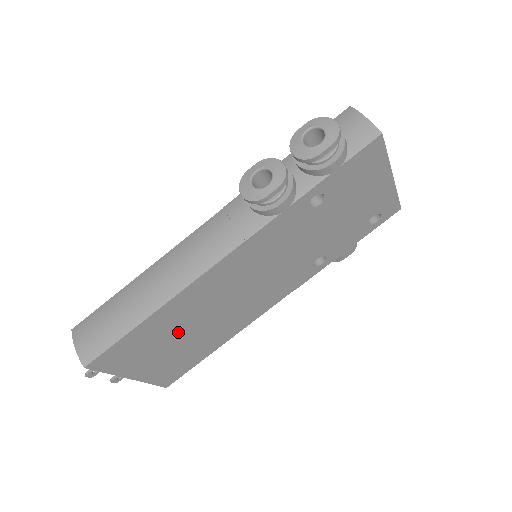
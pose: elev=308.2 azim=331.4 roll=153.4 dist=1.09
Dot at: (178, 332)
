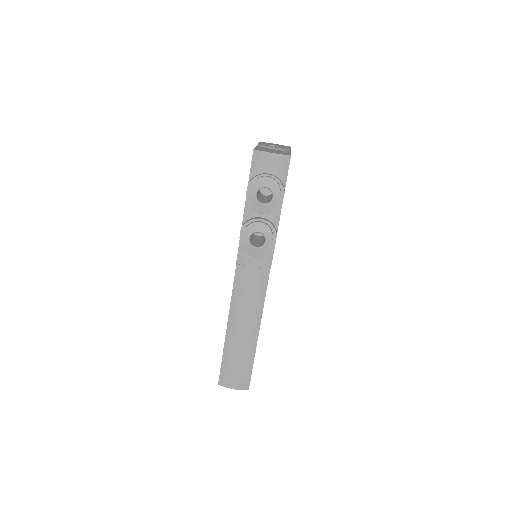
Dot at: occluded
